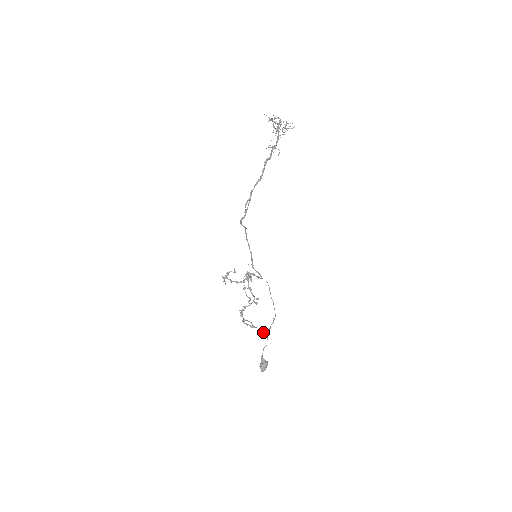
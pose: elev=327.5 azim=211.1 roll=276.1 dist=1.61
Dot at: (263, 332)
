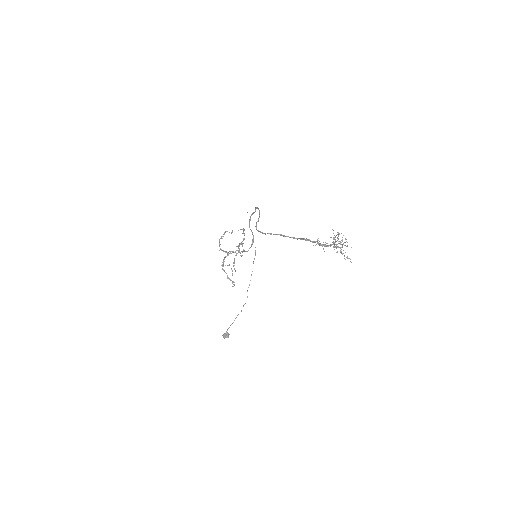
Dot at: occluded
